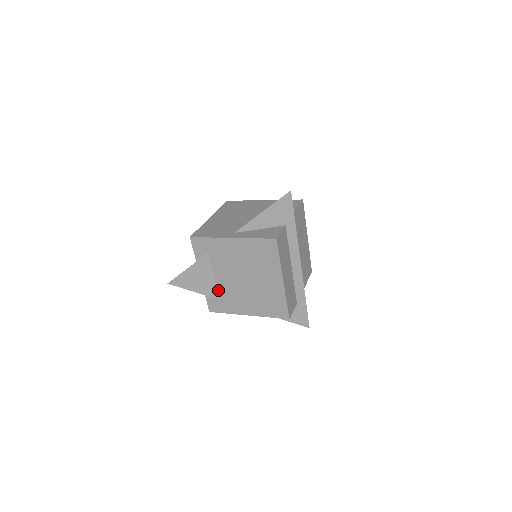
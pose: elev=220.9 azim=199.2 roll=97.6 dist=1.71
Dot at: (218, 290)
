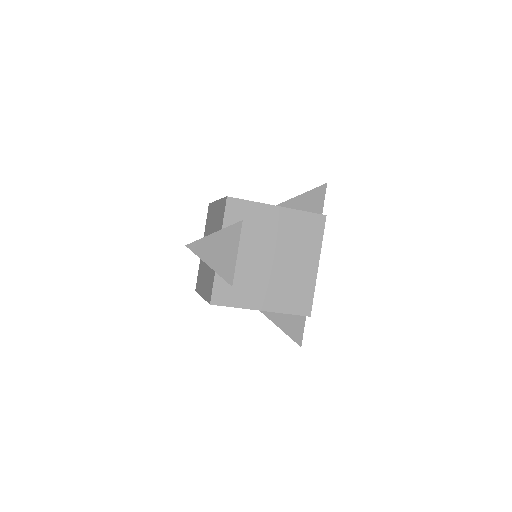
Dot at: (236, 272)
